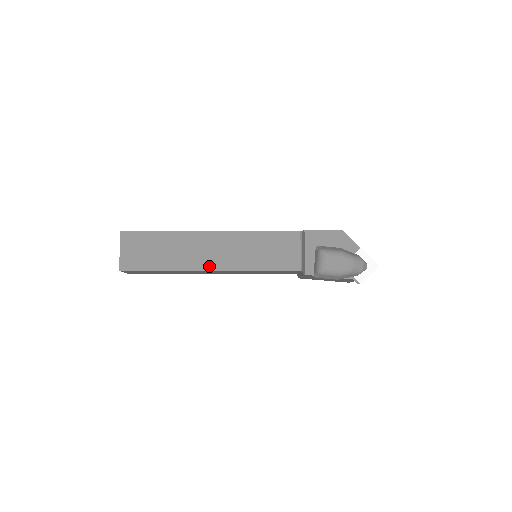
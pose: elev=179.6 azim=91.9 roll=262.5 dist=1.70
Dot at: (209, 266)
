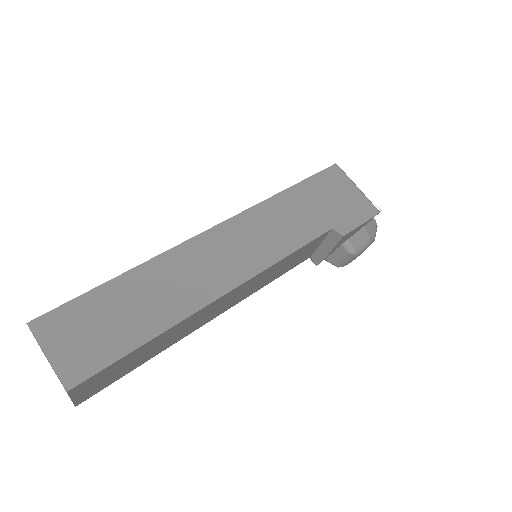
Dot at: (210, 320)
